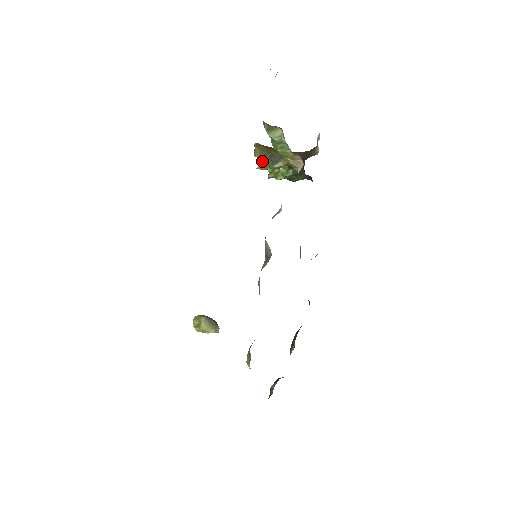
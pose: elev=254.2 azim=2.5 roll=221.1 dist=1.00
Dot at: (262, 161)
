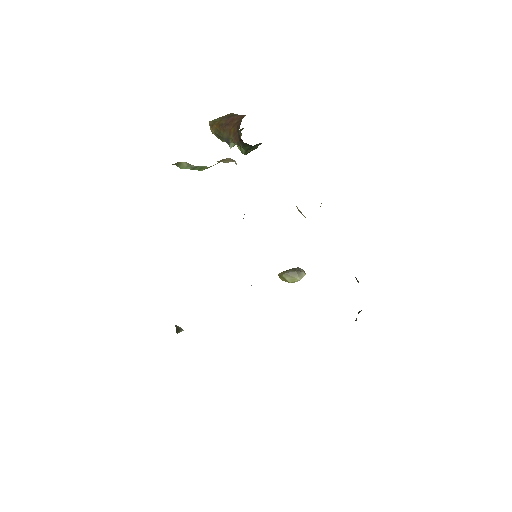
Dot at: (222, 141)
